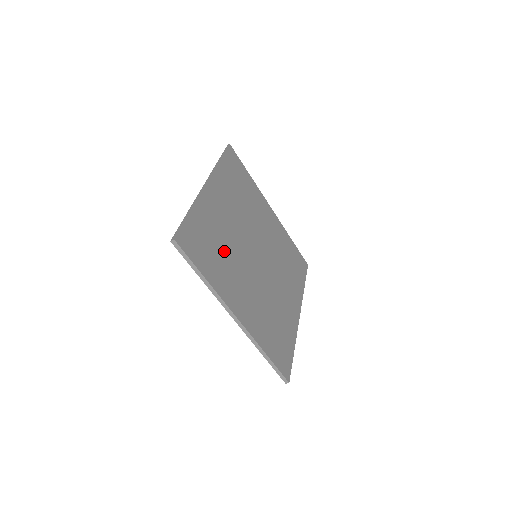
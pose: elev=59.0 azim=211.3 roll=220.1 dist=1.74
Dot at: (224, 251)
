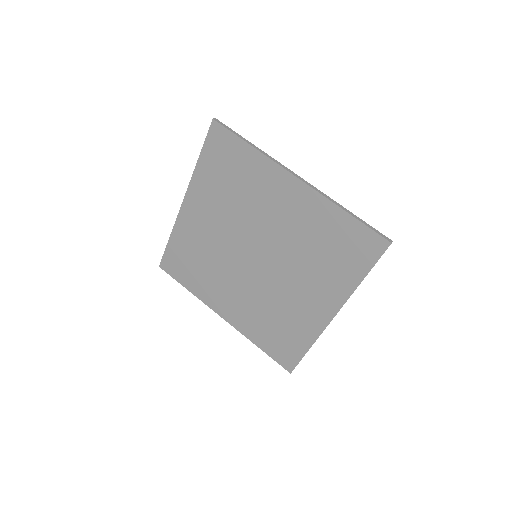
Dot at: (240, 193)
